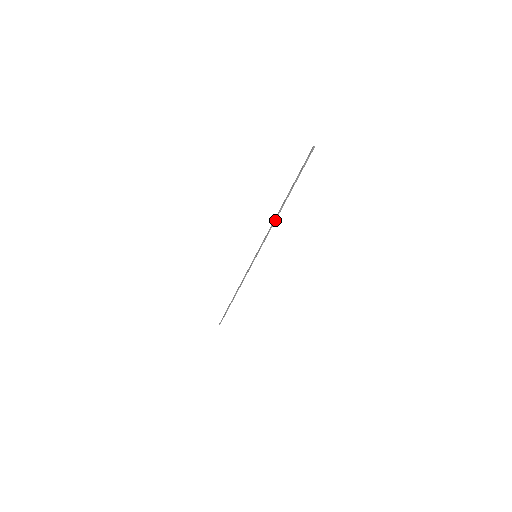
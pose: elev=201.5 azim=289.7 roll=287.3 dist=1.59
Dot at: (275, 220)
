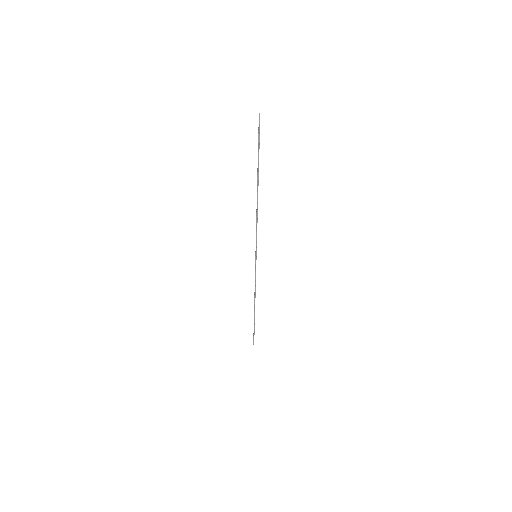
Dot at: (257, 209)
